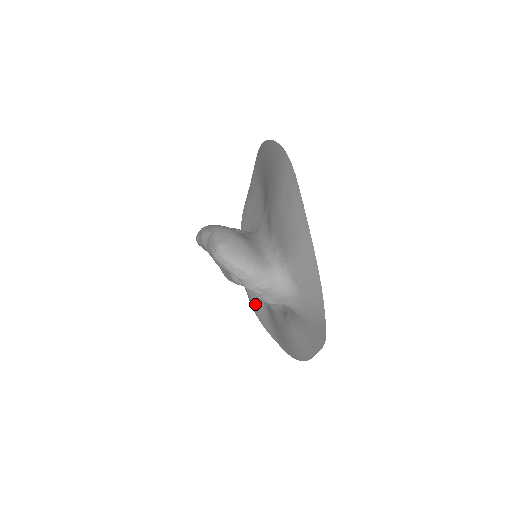
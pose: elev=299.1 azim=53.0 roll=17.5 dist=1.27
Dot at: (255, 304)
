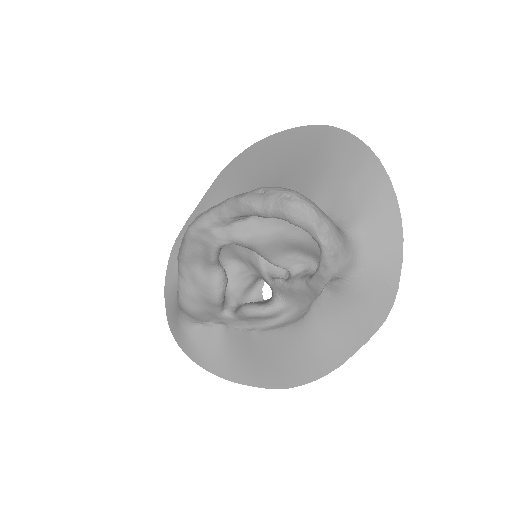
Dot at: (203, 349)
